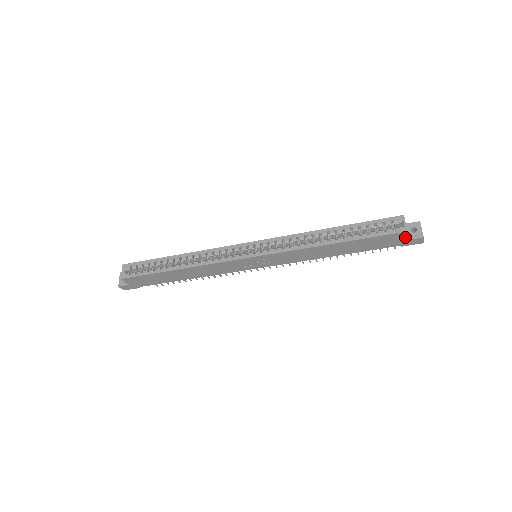
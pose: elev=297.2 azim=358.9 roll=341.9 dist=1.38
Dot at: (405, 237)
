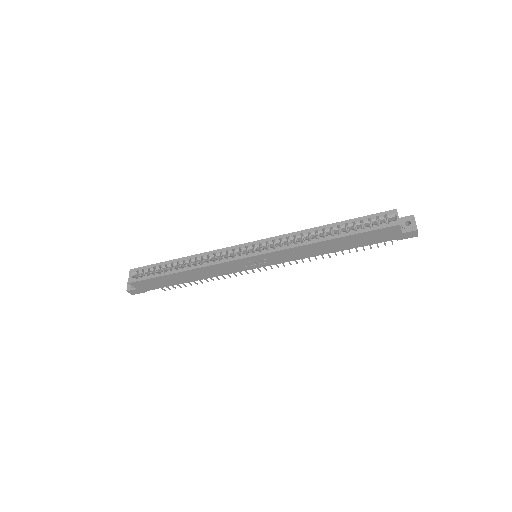
Dot at: (399, 230)
